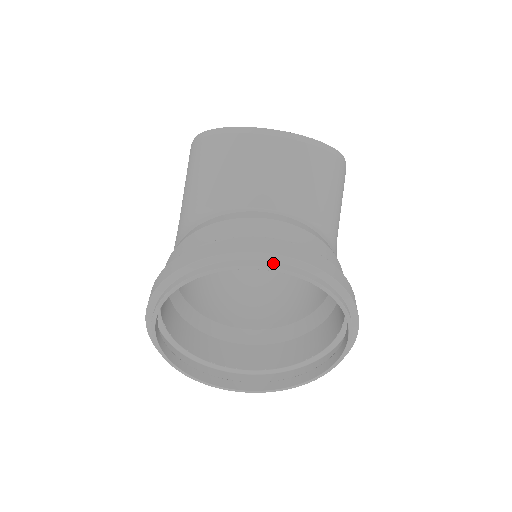
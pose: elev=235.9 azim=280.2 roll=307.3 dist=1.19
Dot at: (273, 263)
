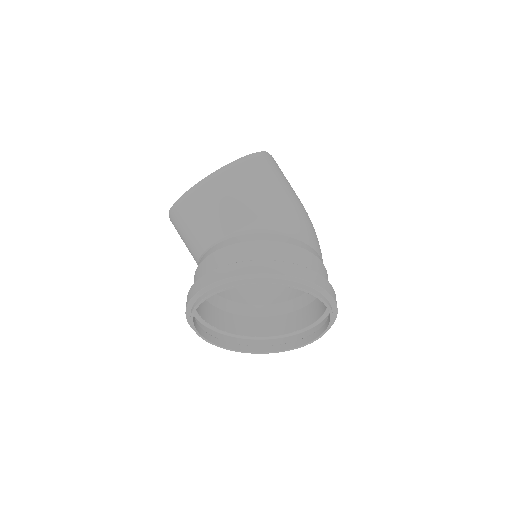
Dot at: (206, 293)
